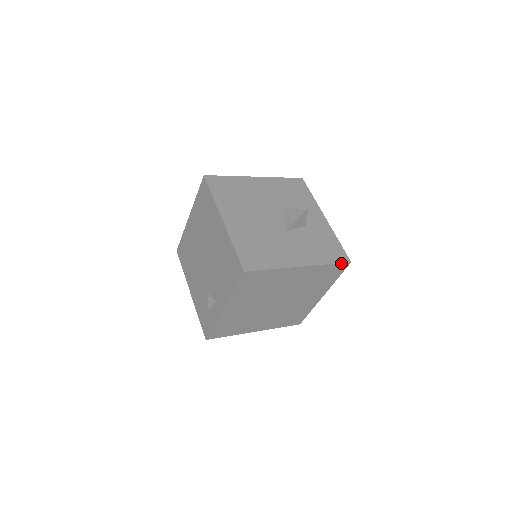
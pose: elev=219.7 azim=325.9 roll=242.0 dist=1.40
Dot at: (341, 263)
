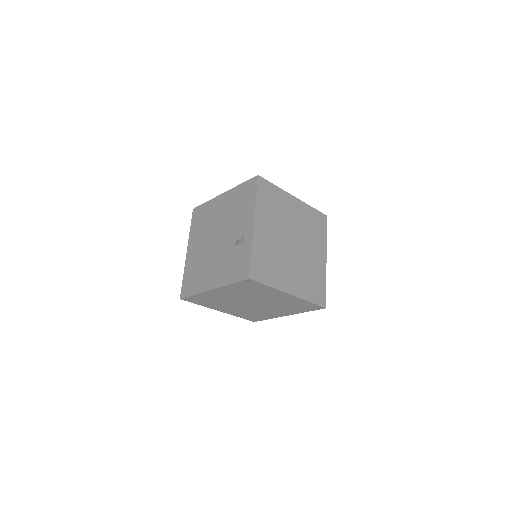
Dot at: (320, 213)
